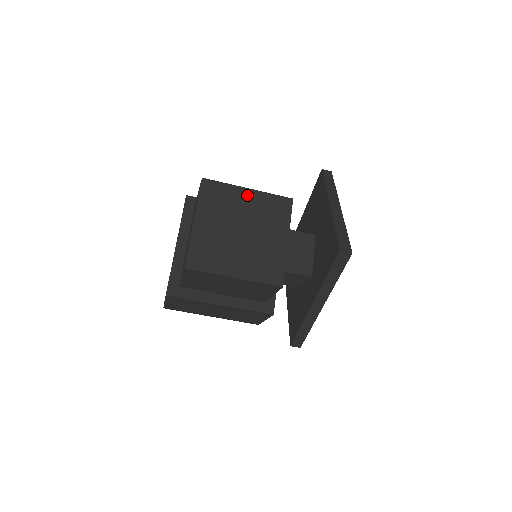
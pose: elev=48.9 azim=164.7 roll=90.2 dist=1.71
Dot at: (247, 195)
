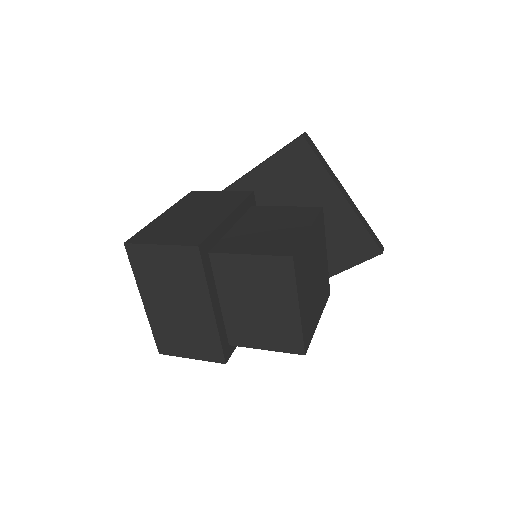
Dot at: (310, 238)
